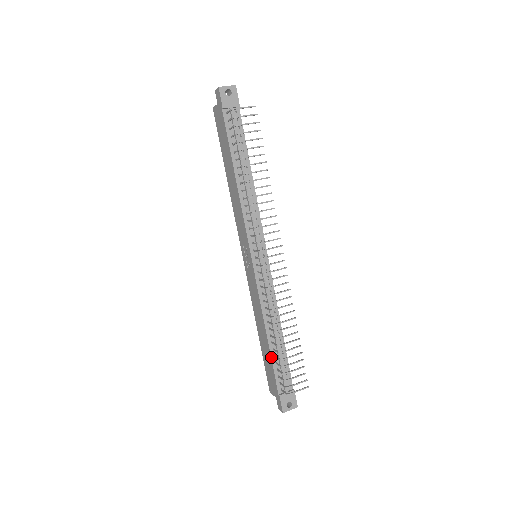
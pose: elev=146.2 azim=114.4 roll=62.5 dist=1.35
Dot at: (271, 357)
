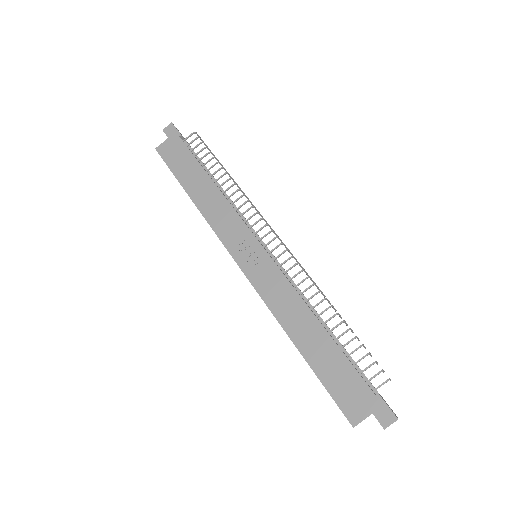
Dot at: (339, 348)
